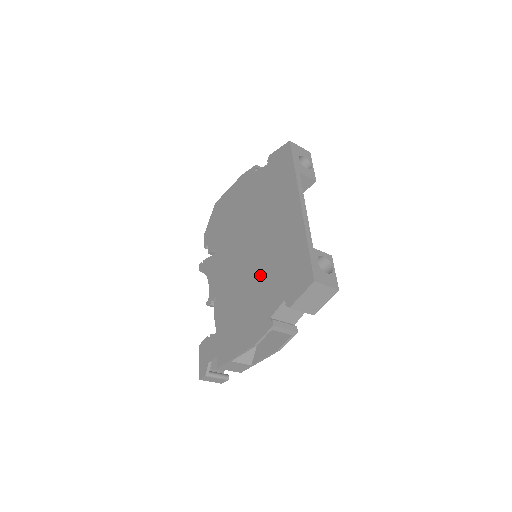
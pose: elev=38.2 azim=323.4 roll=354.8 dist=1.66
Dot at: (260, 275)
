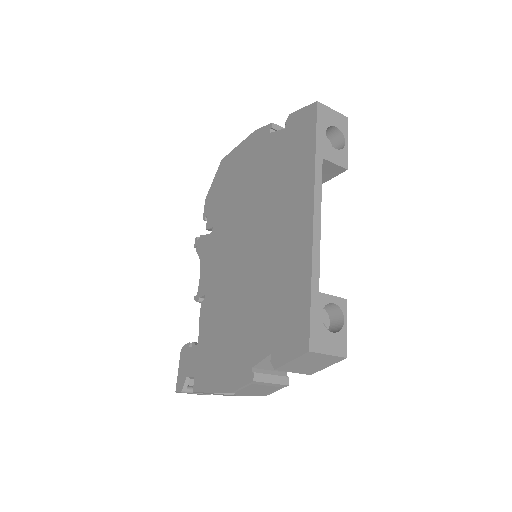
Dot at: (251, 297)
